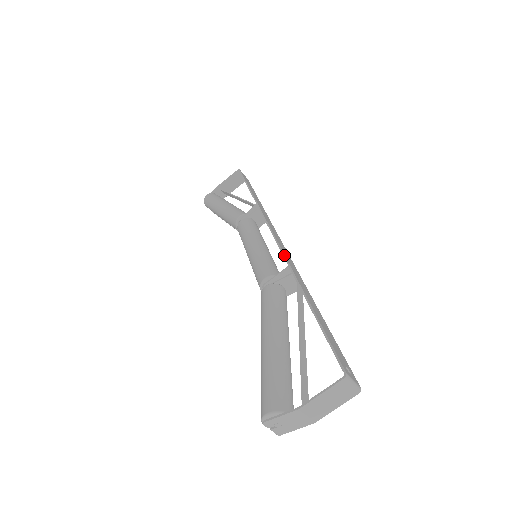
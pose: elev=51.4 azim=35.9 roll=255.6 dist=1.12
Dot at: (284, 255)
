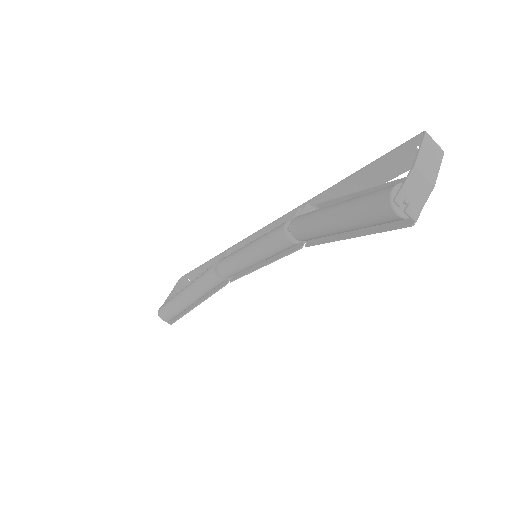
Dot at: (287, 213)
